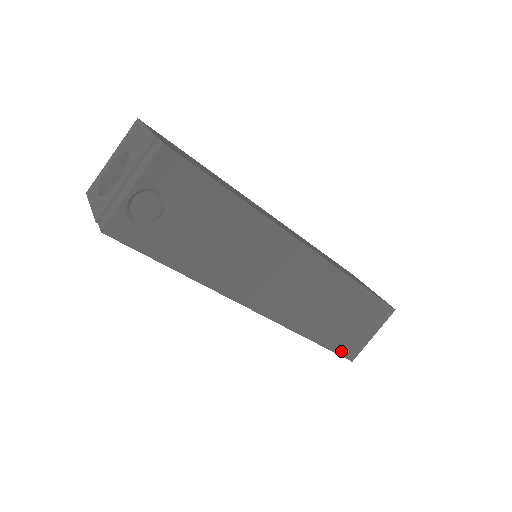
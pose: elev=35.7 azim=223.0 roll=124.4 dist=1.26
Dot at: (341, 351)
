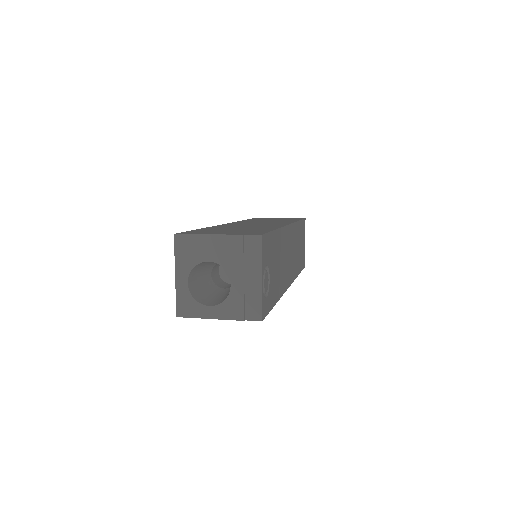
Dot at: (303, 266)
